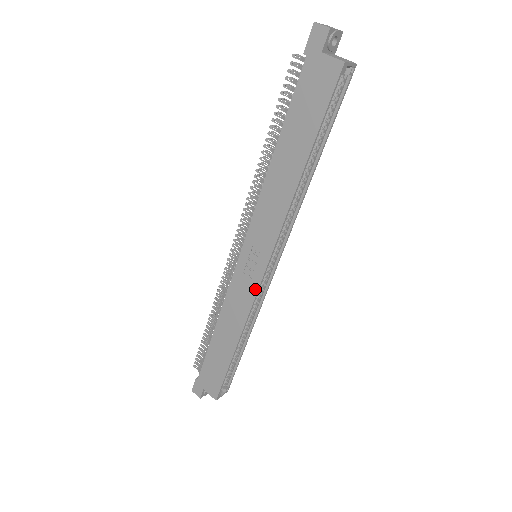
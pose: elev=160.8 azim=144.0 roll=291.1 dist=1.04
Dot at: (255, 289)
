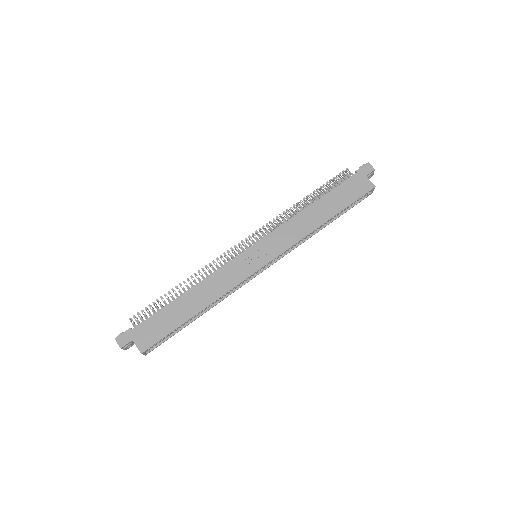
Dot at: (248, 274)
